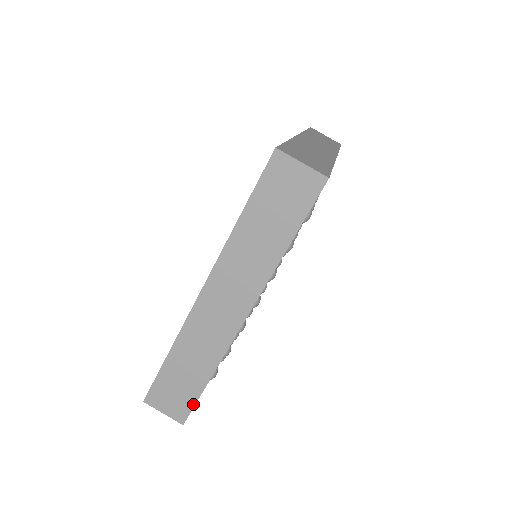
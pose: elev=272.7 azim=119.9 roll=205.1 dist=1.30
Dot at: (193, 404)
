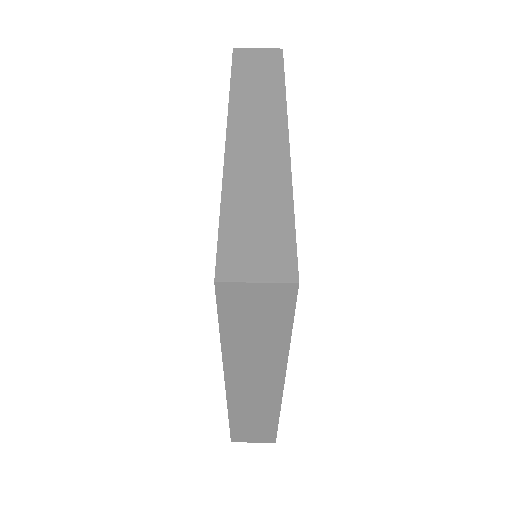
Dot at: (275, 433)
